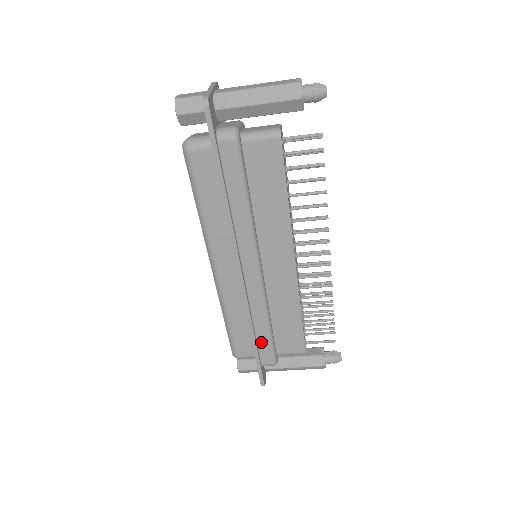
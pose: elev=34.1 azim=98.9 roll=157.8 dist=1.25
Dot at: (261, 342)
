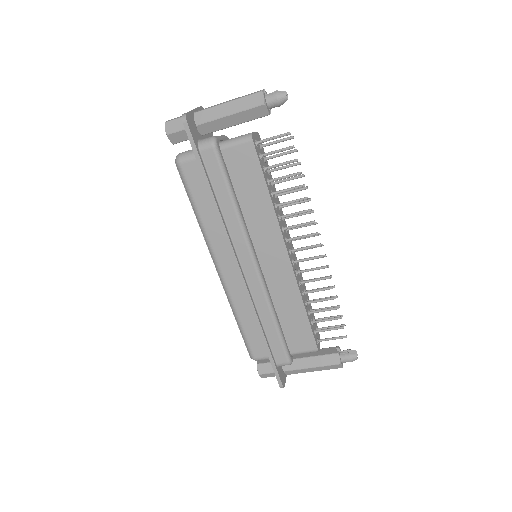
Dot at: (271, 340)
